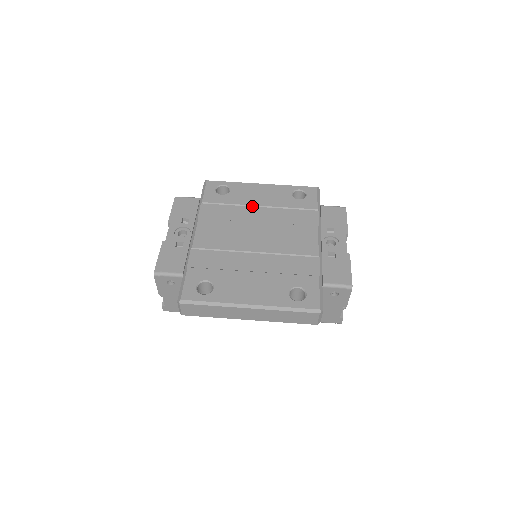
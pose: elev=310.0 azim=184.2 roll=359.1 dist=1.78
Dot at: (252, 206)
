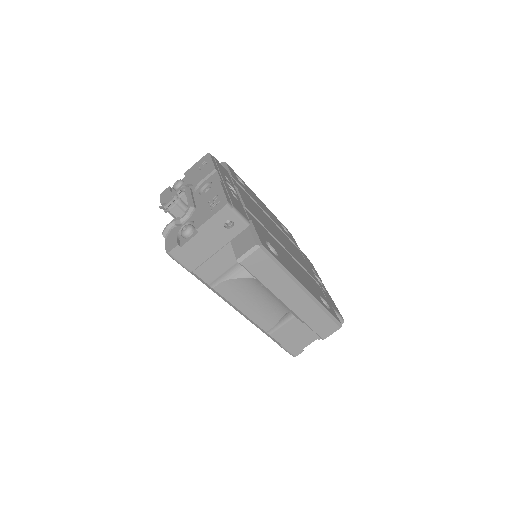
Dot at: (264, 211)
